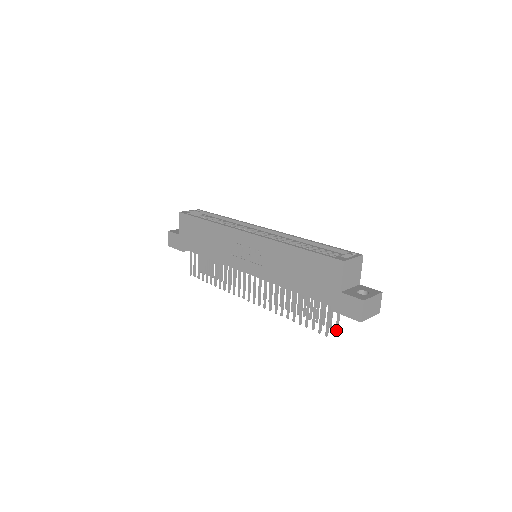
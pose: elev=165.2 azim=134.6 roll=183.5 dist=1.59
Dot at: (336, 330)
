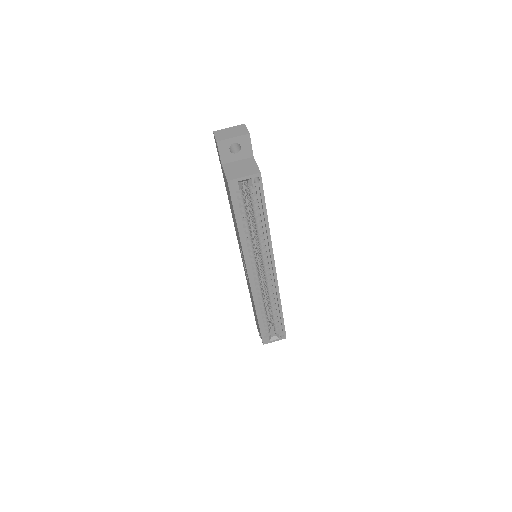
Dot at: occluded
